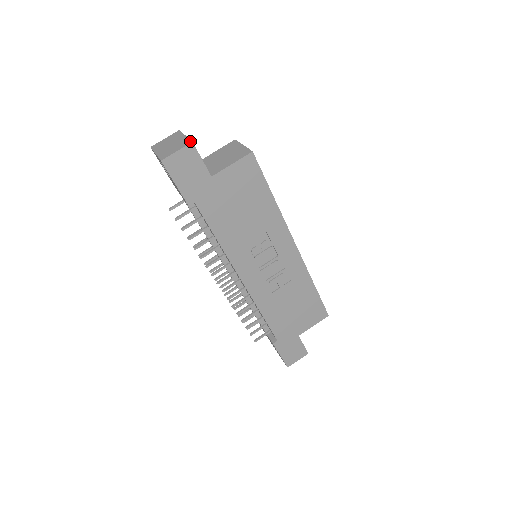
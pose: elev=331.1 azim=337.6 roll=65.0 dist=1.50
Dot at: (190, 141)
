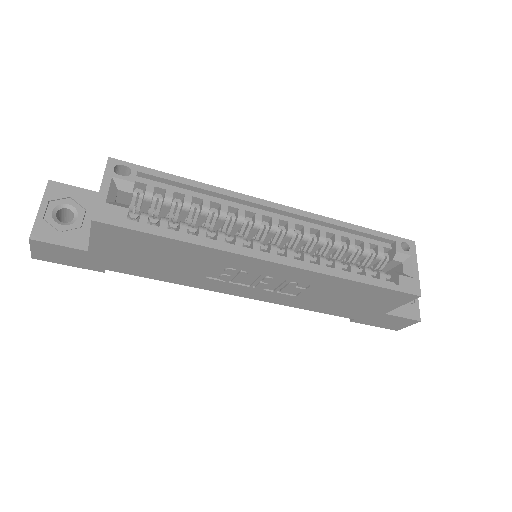
Dot at: (30, 235)
